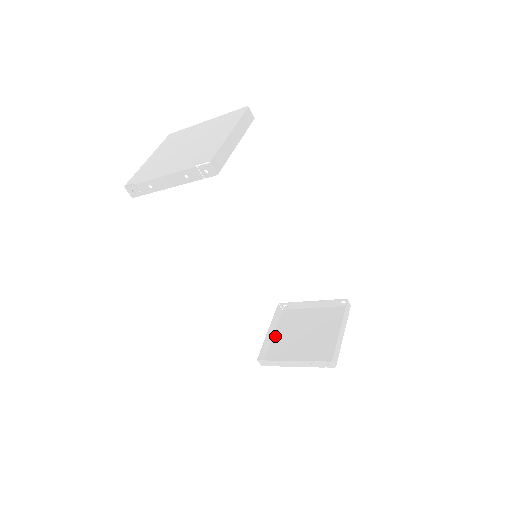
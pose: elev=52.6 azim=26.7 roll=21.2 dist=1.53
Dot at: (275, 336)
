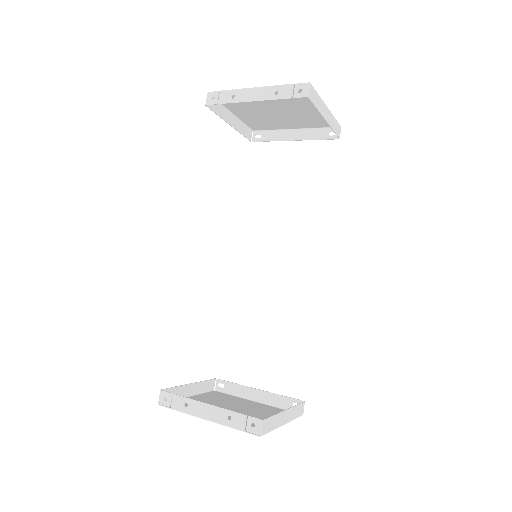
Dot at: (192, 397)
